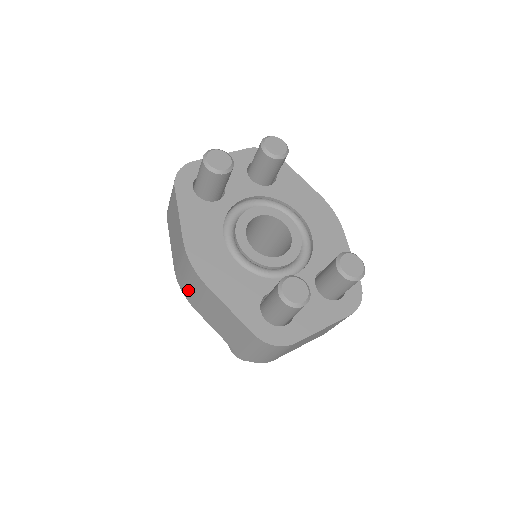
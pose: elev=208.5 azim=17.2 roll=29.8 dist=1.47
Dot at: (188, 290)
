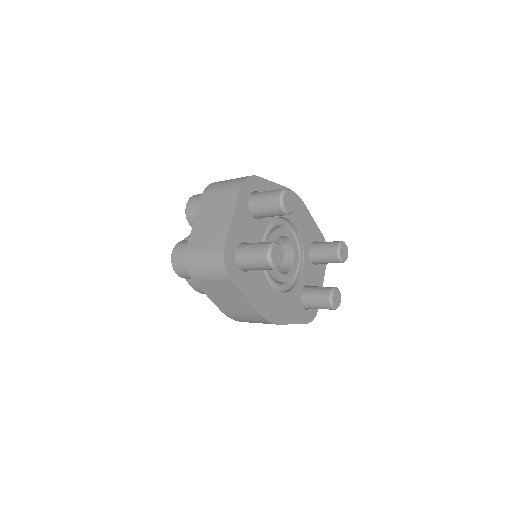
Dot at: occluded
